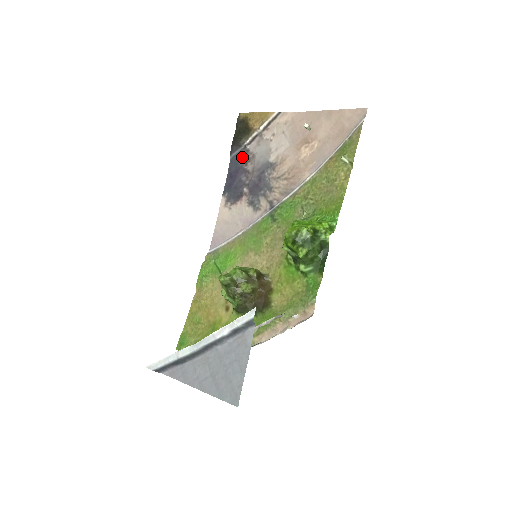
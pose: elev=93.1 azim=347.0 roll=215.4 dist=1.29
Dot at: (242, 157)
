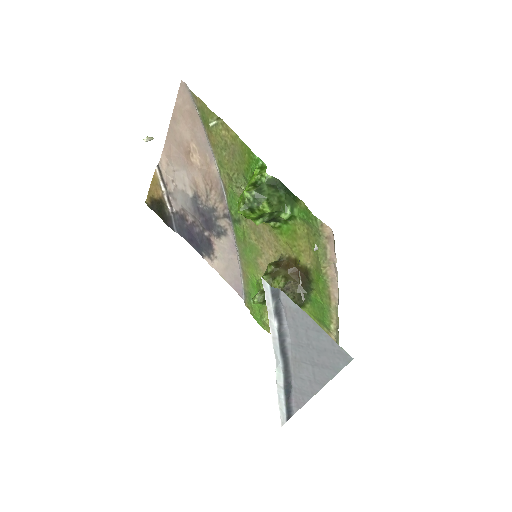
Dot at: (180, 221)
